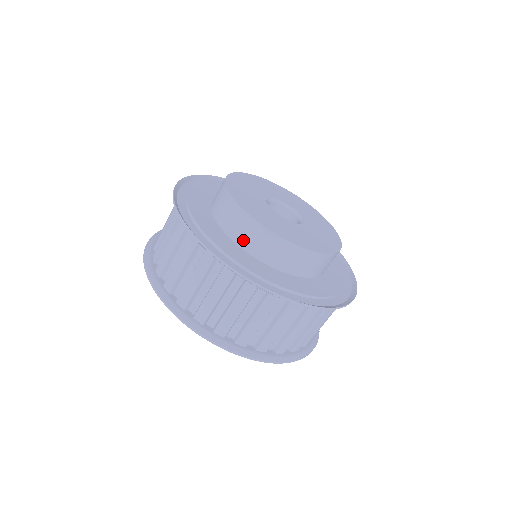
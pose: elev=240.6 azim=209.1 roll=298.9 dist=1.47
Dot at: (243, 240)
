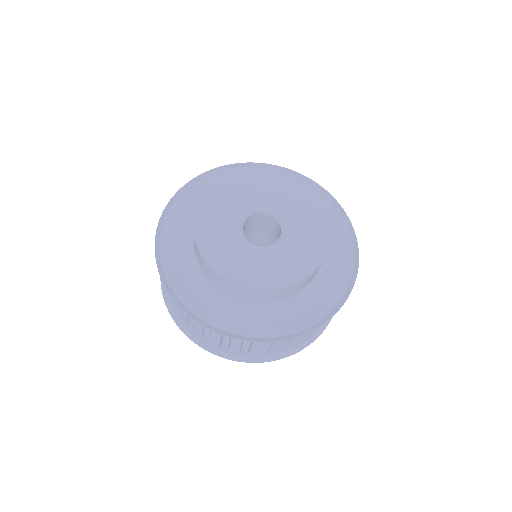
Dot at: (196, 255)
